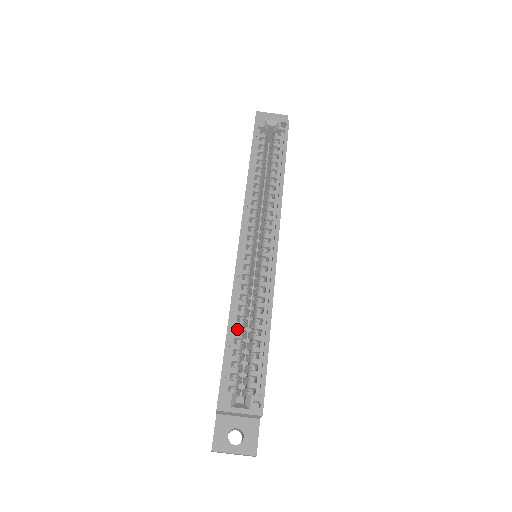
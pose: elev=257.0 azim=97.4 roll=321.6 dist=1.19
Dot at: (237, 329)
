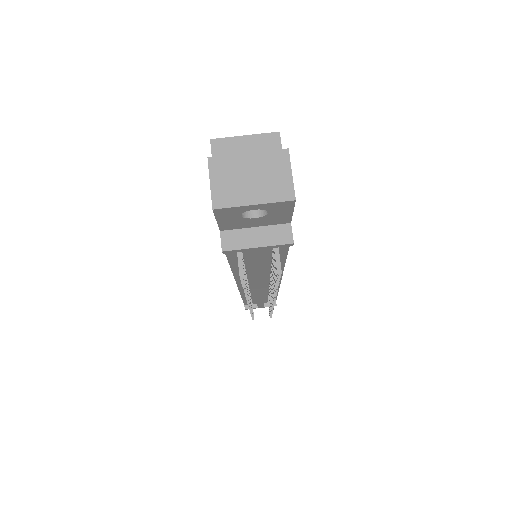
Dot at: occluded
